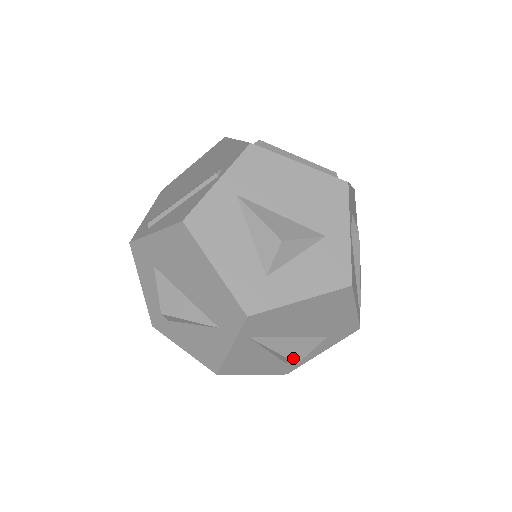
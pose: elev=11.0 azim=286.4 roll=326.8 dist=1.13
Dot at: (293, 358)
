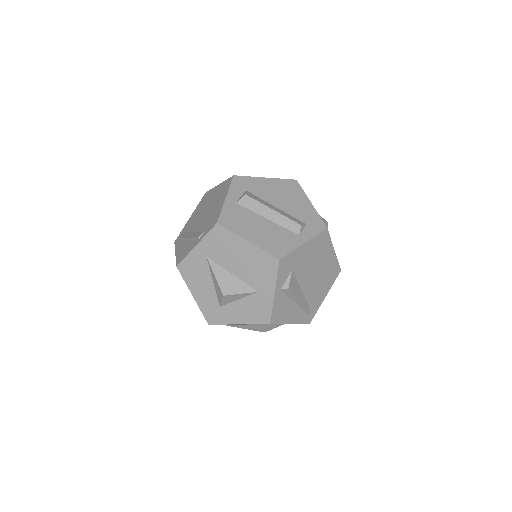
Dot at: (260, 331)
